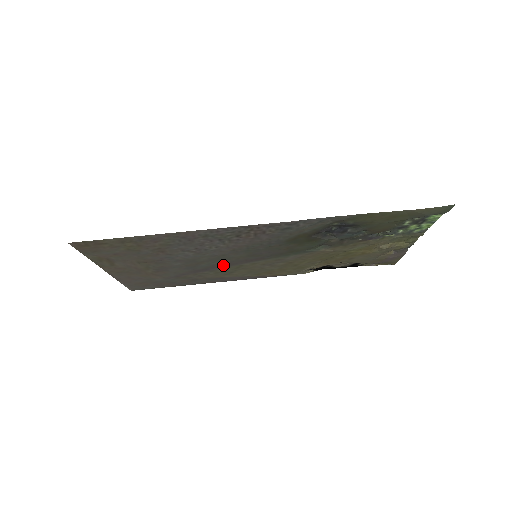
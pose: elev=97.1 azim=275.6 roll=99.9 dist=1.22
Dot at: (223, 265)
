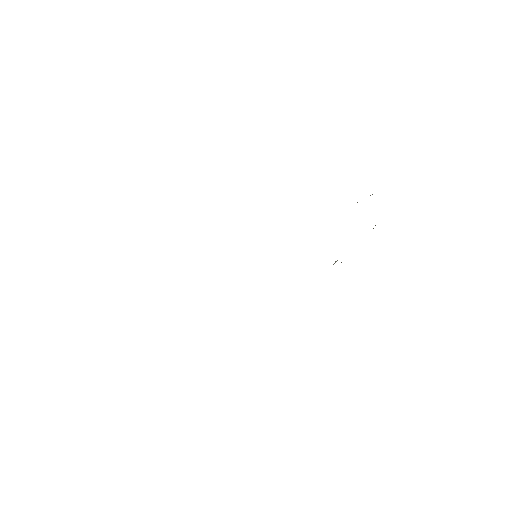
Dot at: occluded
